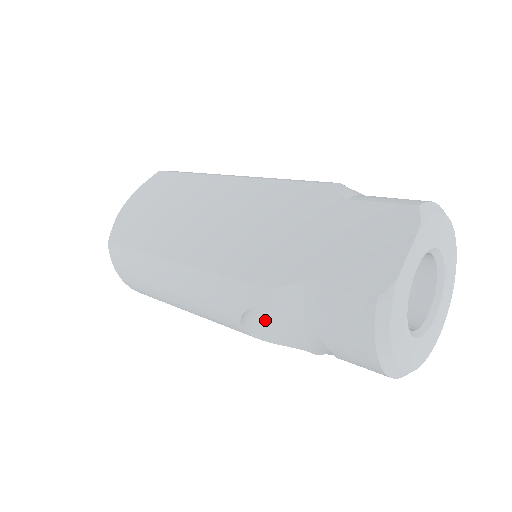
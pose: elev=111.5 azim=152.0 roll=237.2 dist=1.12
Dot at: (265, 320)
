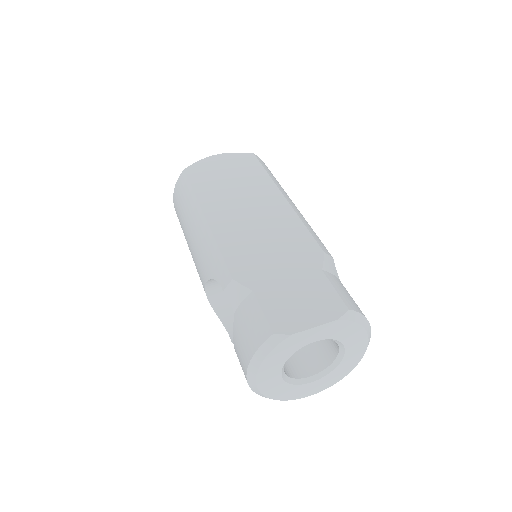
Dot at: (223, 296)
